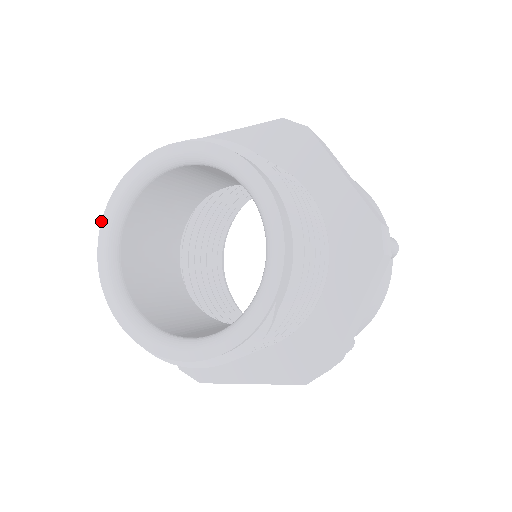
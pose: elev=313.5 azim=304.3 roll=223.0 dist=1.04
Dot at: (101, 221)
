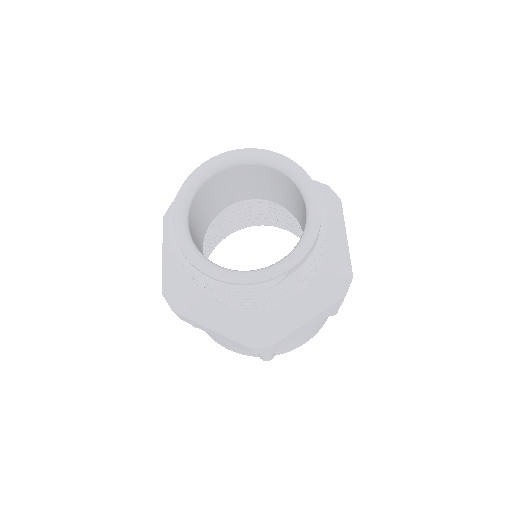
Dot at: (200, 165)
